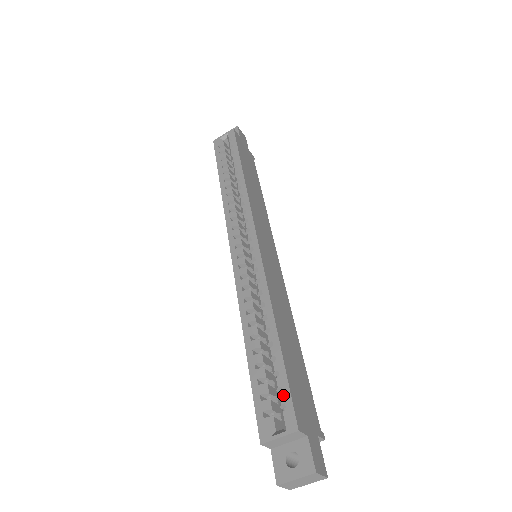
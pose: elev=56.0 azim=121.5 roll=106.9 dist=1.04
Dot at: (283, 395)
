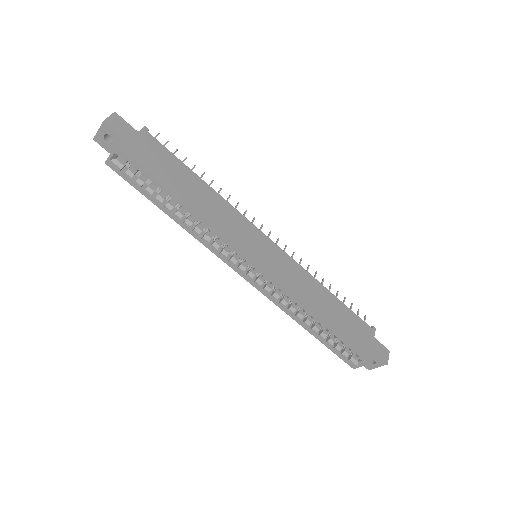
Dot at: (353, 351)
